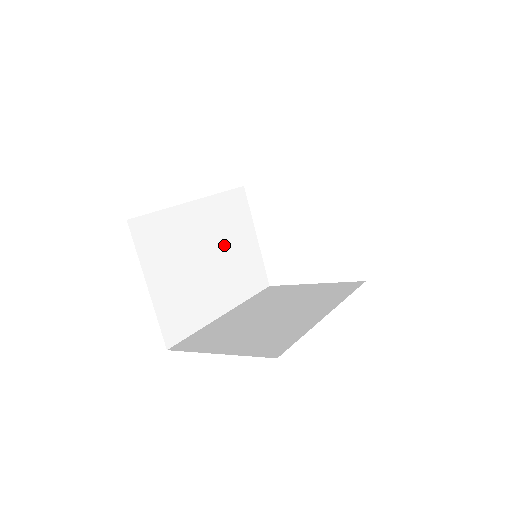
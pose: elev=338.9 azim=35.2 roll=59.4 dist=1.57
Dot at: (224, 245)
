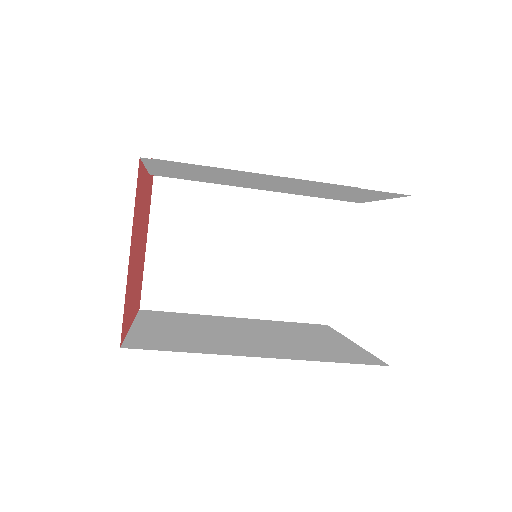
Dot at: (275, 244)
